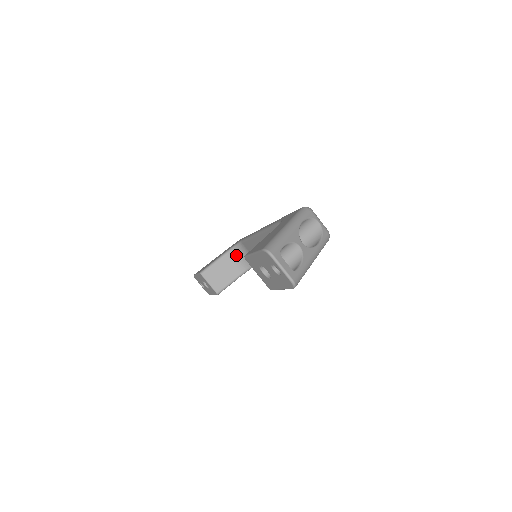
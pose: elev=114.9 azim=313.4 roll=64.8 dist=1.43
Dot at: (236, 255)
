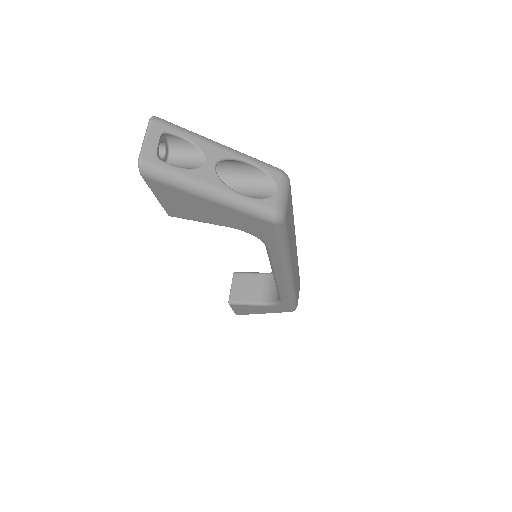
Dot at: (274, 281)
